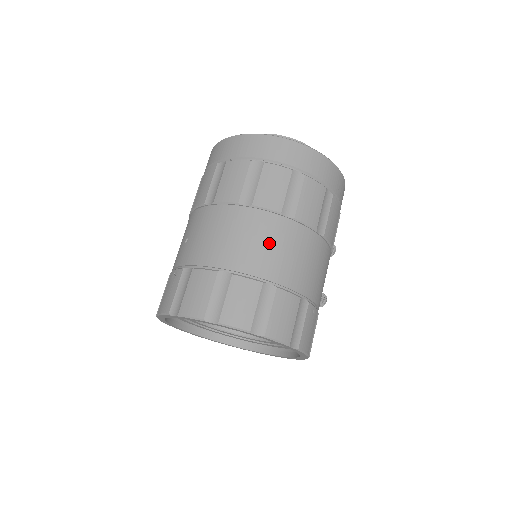
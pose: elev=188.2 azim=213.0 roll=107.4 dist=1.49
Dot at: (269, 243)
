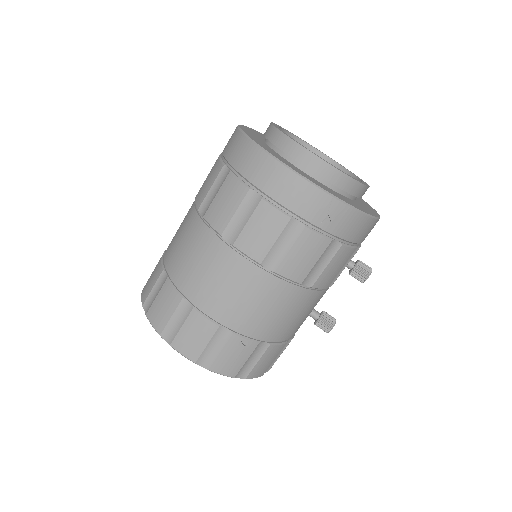
Dot at: (201, 262)
